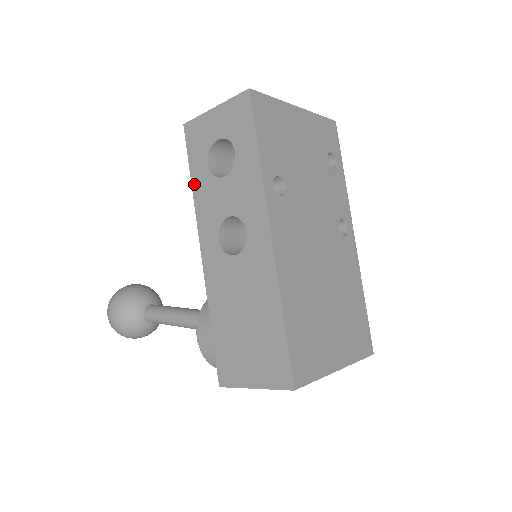
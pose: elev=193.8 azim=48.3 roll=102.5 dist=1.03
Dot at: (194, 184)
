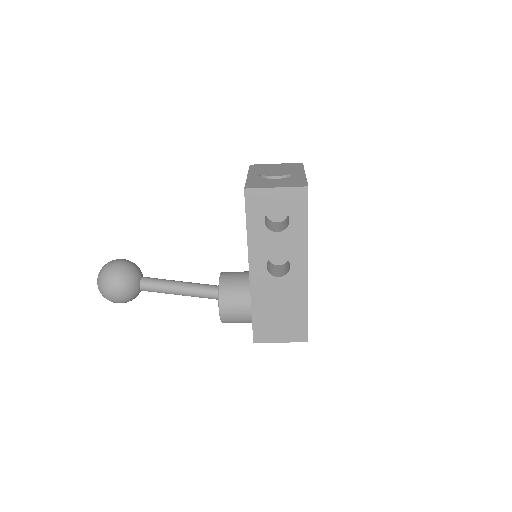
Dot at: (249, 230)
